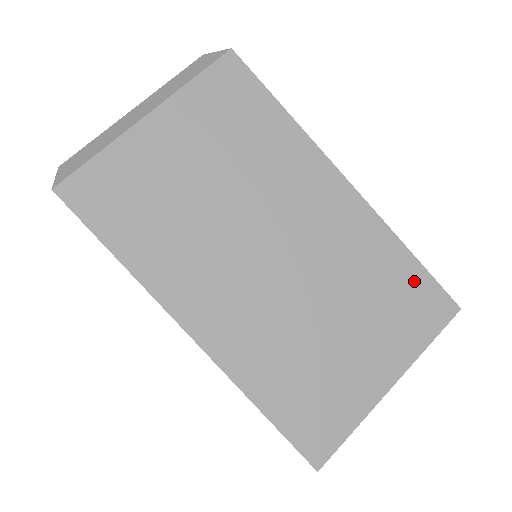
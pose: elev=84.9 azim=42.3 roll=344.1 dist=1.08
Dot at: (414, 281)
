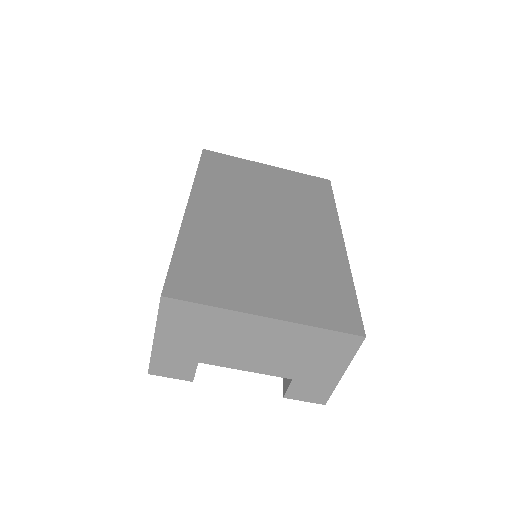
Dot at: (342, 297)
